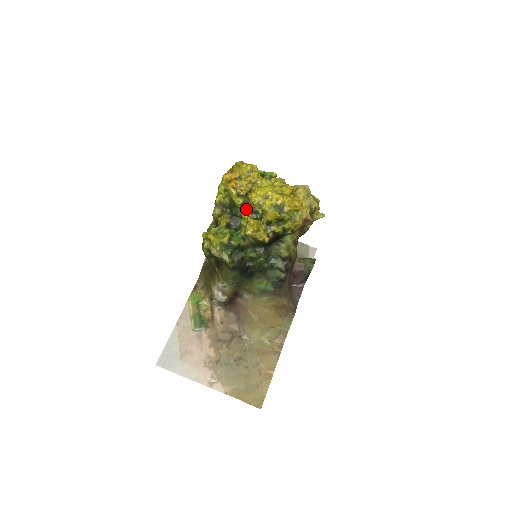
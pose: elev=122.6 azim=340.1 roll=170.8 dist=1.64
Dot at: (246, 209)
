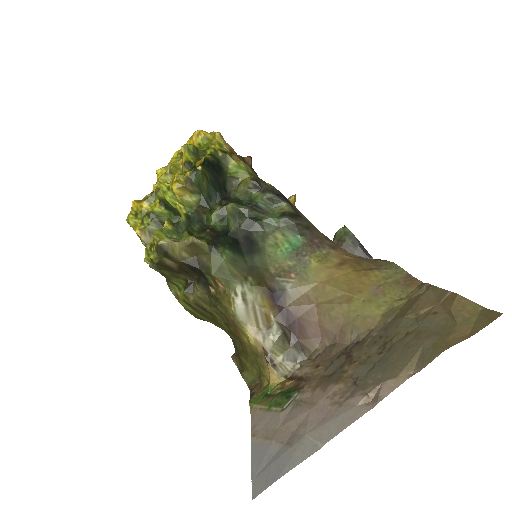
Dot at: occluded
